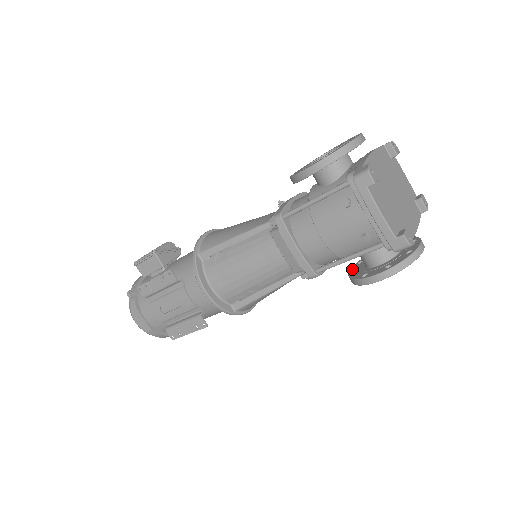
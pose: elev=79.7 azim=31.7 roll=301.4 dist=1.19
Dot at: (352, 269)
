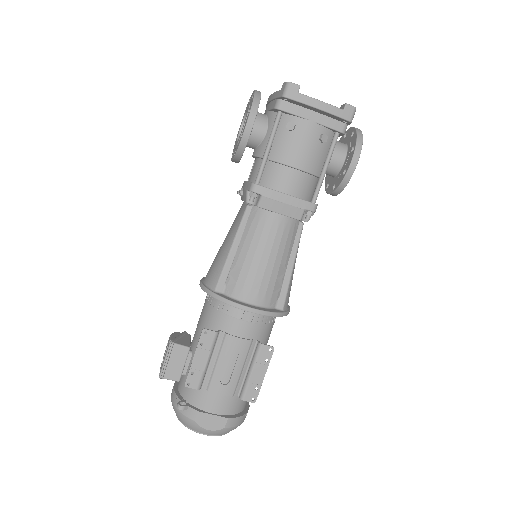
Dot at: (329, 191)
